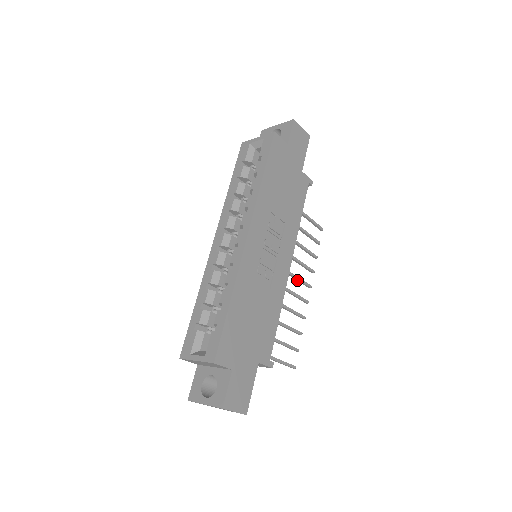
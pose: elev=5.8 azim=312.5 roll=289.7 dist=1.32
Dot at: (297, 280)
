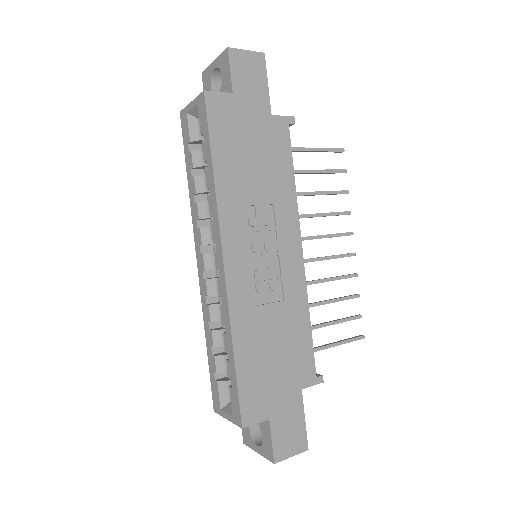
Dot at: (329, 237)
